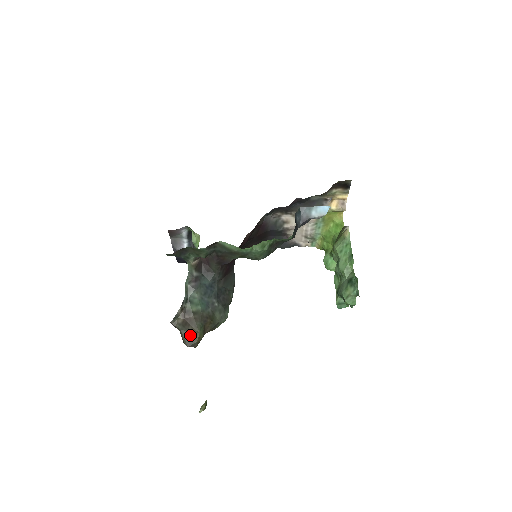
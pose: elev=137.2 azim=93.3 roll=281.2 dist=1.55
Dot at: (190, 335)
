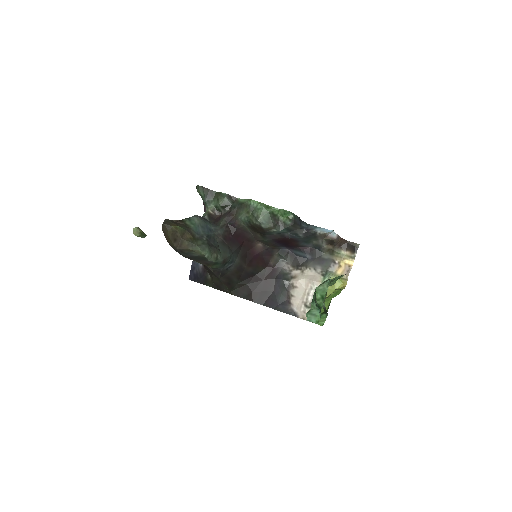
Dot at: (172, 223)
